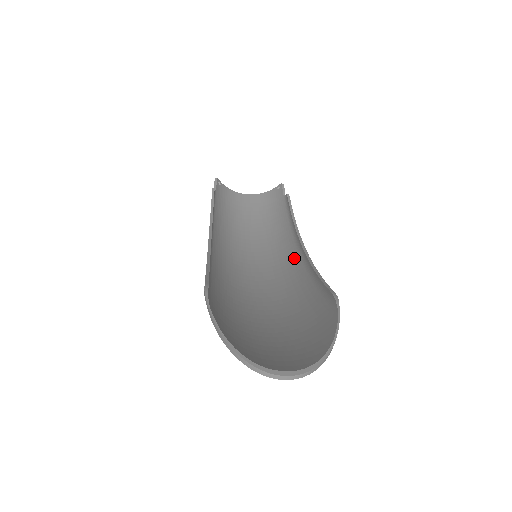
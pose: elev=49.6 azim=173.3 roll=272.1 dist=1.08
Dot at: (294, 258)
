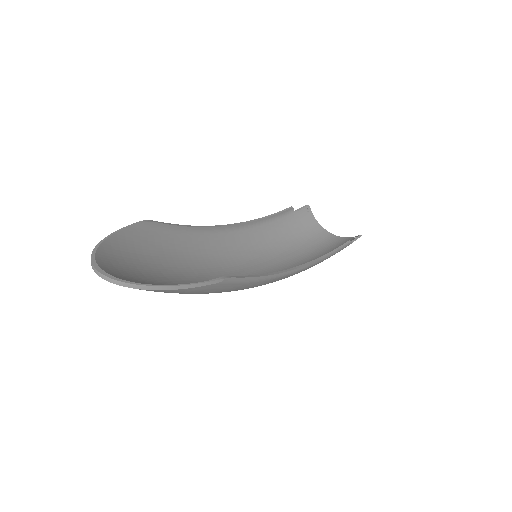
Dot at: occluded
